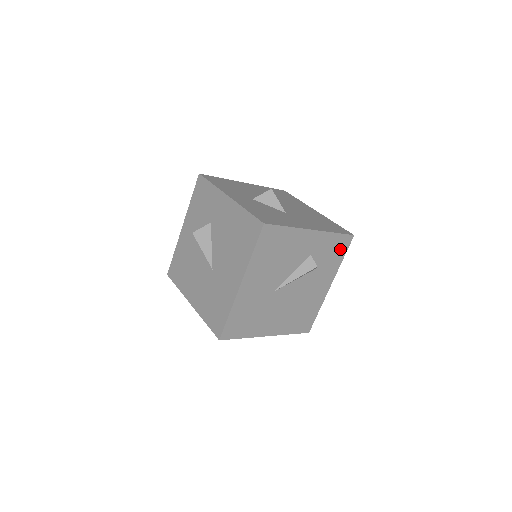
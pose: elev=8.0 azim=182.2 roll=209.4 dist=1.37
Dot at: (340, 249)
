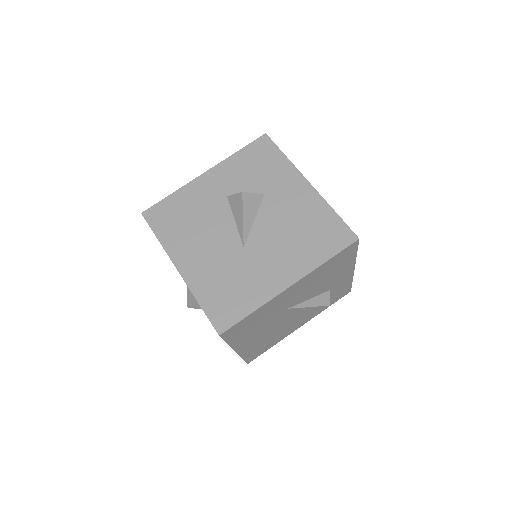
Dot at: (337, 297)
